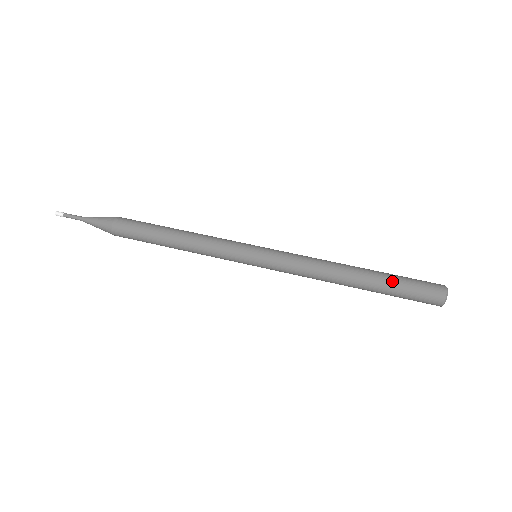
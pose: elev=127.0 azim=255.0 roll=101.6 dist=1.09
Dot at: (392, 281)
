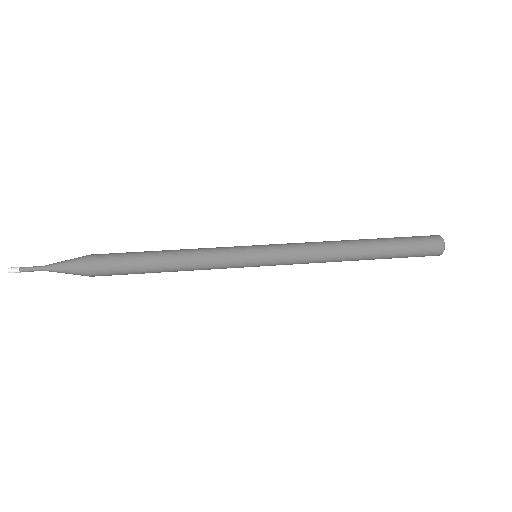
Dot at: (391, 238)
